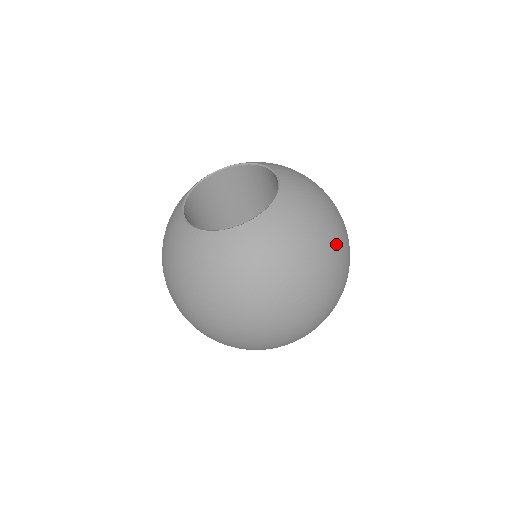
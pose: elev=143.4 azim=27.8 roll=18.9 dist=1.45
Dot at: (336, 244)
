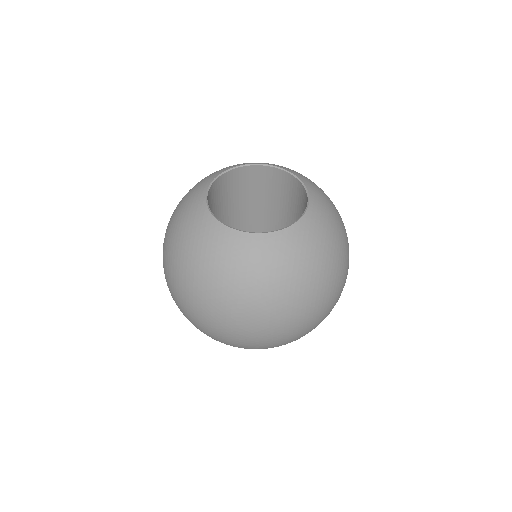
Dot at: occluded
